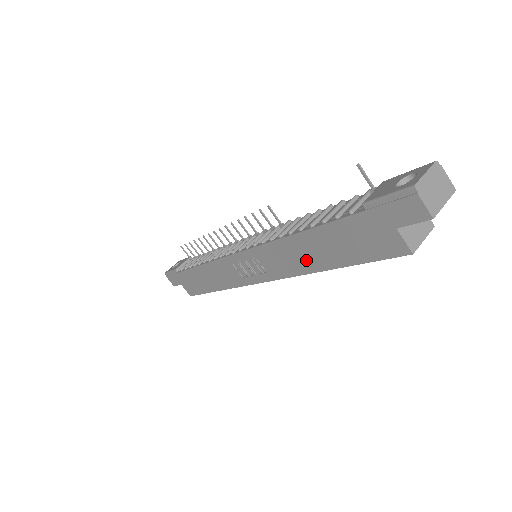
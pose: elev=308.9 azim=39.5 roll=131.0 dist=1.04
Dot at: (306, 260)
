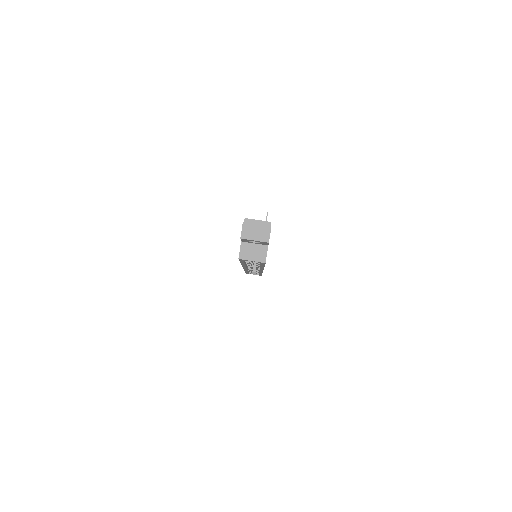
Dot at: occluded
